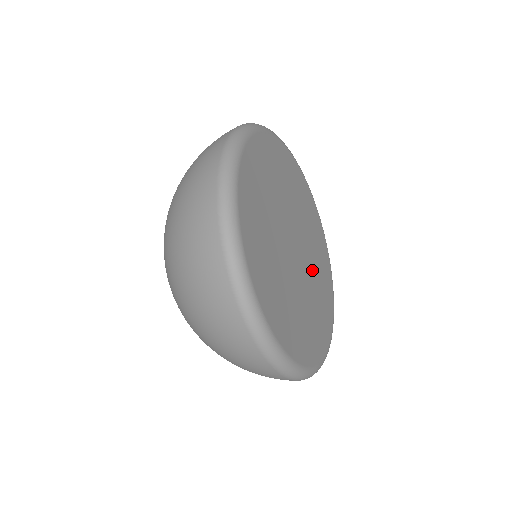
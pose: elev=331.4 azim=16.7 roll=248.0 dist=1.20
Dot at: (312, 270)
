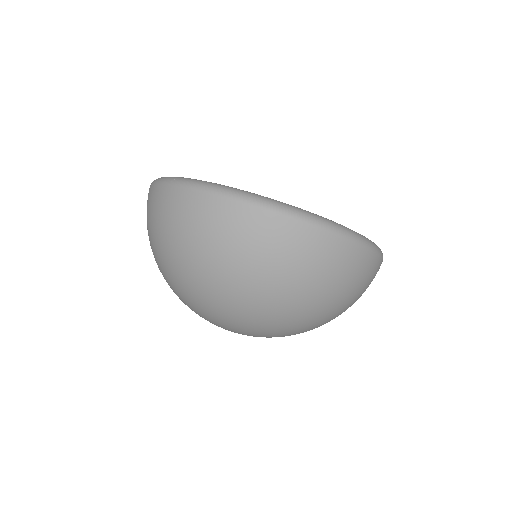
Dot at: occluded
